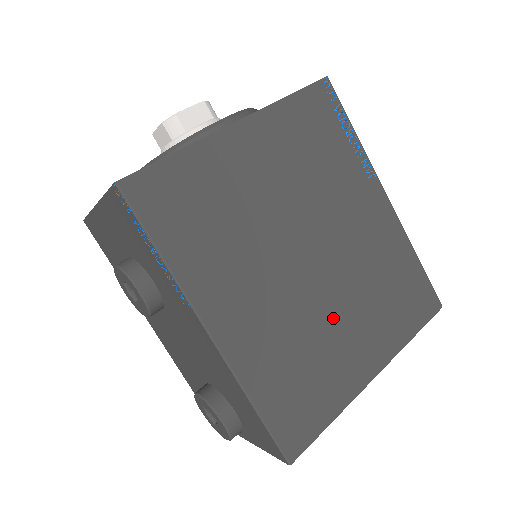
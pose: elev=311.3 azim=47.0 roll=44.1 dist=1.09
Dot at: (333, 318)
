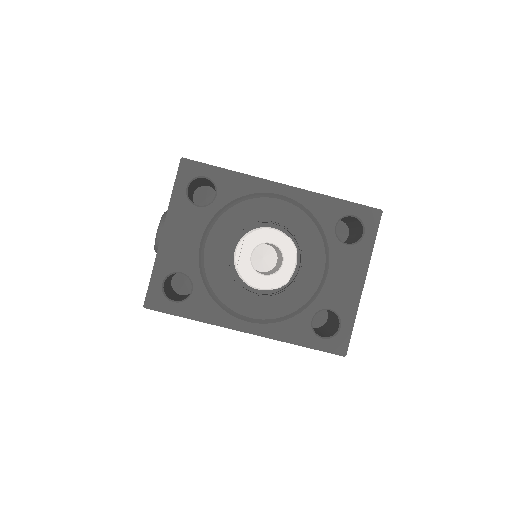
Dot at: occluded
